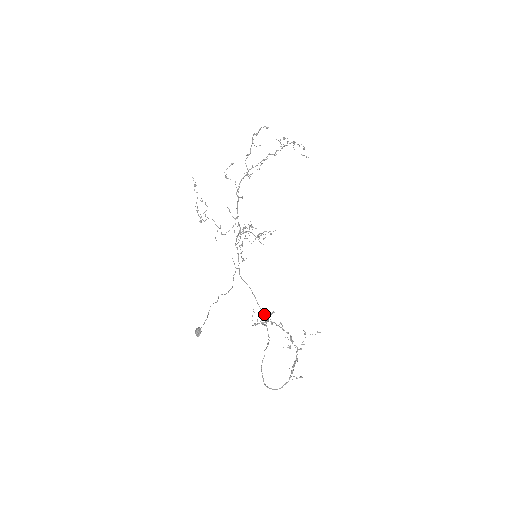
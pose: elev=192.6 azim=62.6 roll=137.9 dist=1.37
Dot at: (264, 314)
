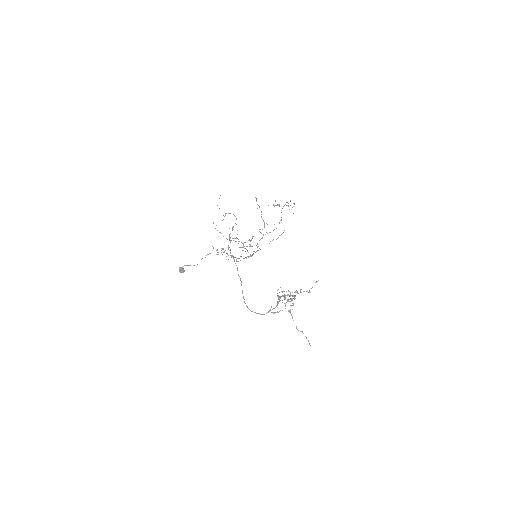
Dot at: (228, 245)
